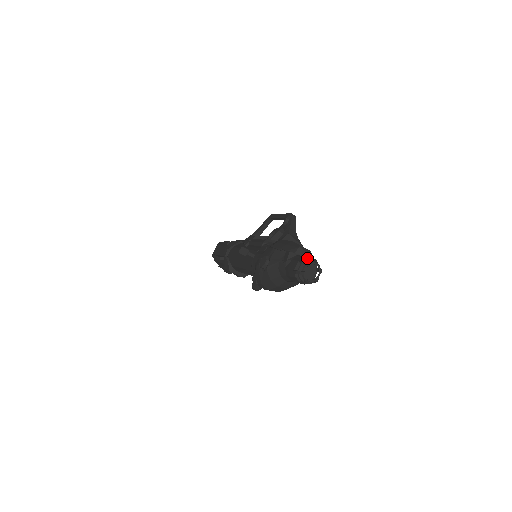
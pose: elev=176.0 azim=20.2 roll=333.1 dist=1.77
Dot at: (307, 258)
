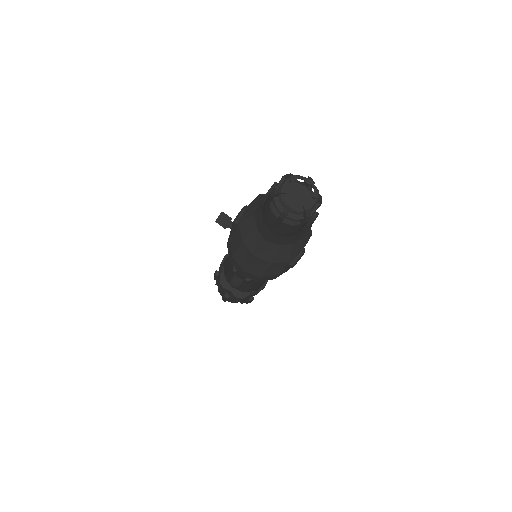
Dot at: (298, 181)
